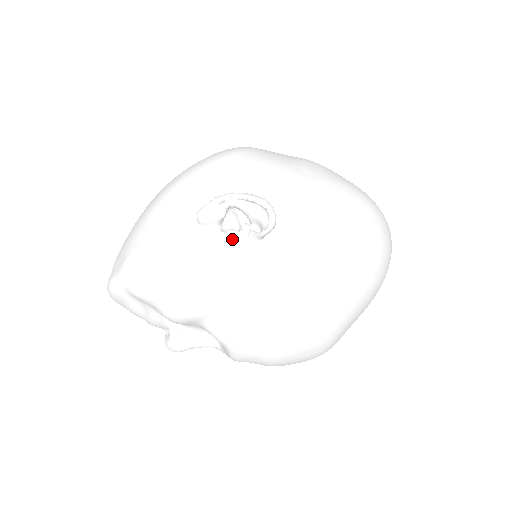
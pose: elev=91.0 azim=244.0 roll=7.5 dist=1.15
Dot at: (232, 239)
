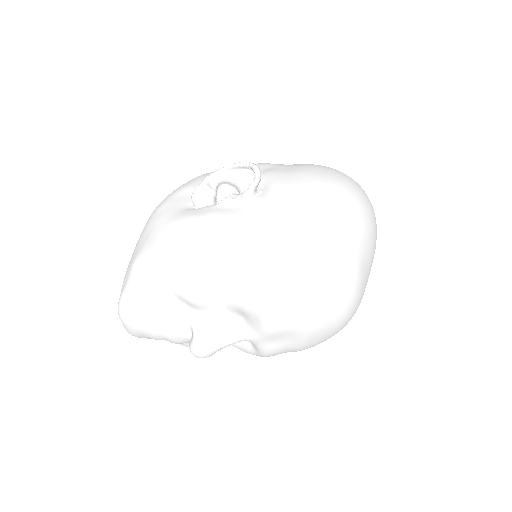
Dot at: (228, 205)
